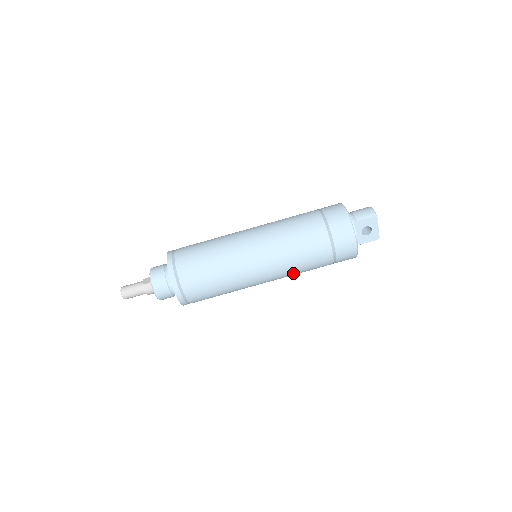
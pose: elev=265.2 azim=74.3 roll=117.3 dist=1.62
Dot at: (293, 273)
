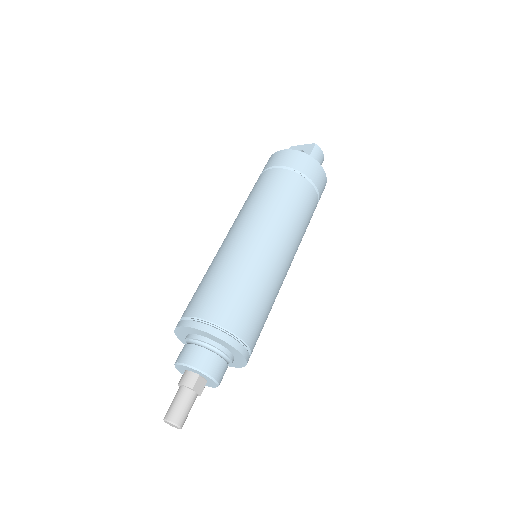
Dot at: (275, 208)
